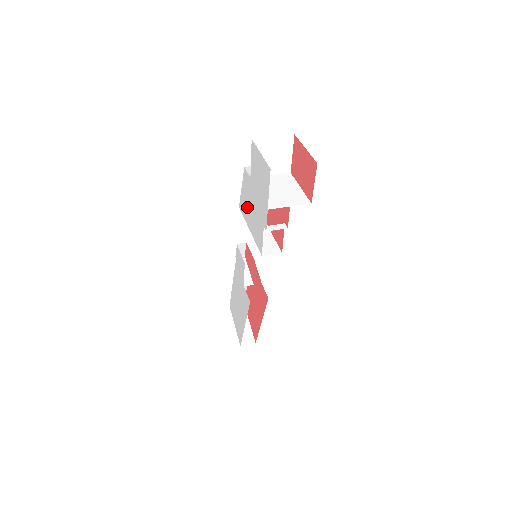
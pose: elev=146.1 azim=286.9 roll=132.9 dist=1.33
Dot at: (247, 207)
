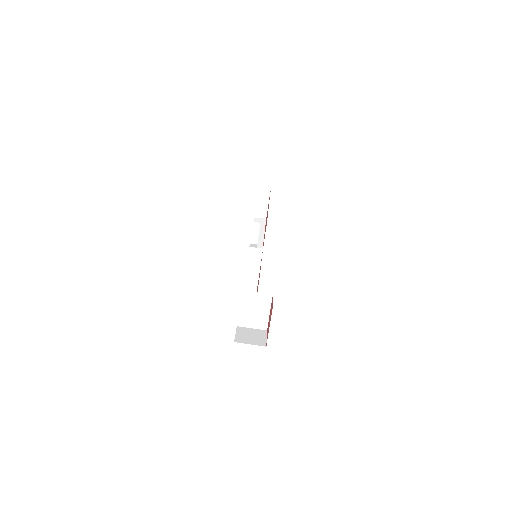
Dot at: occluded
